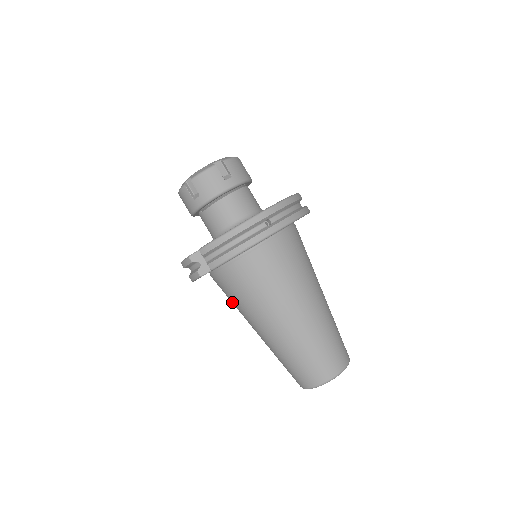
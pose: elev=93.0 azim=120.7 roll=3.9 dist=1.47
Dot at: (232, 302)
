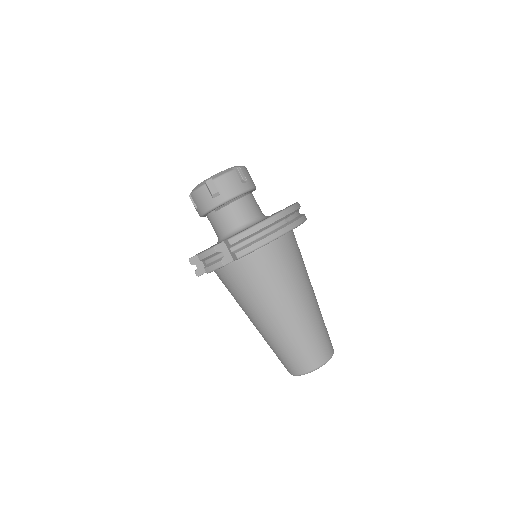
Dot at: (238, 295)
